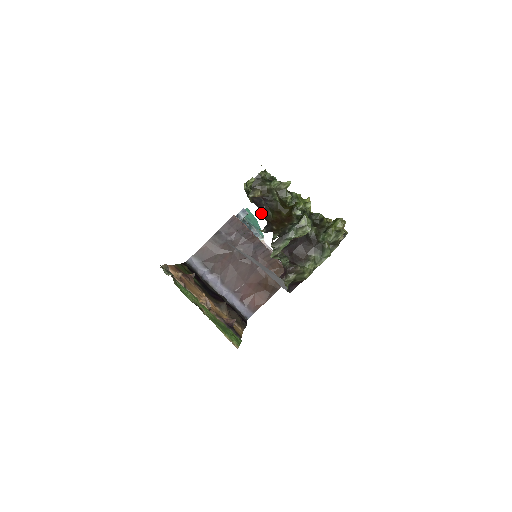
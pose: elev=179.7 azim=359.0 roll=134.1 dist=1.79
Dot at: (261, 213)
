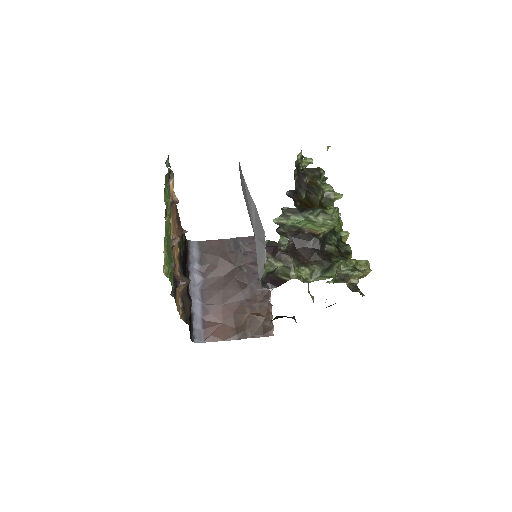
Dot at: (296, 186)
